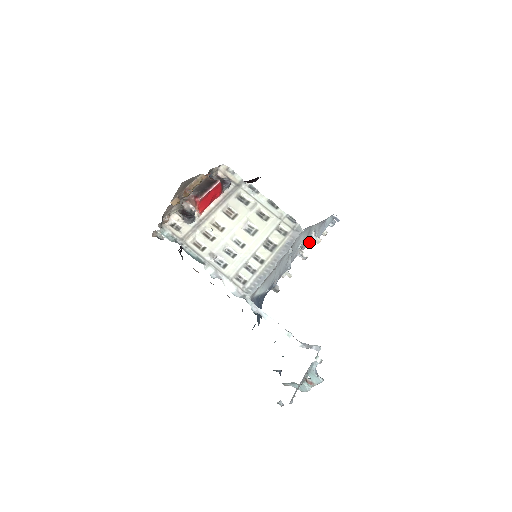
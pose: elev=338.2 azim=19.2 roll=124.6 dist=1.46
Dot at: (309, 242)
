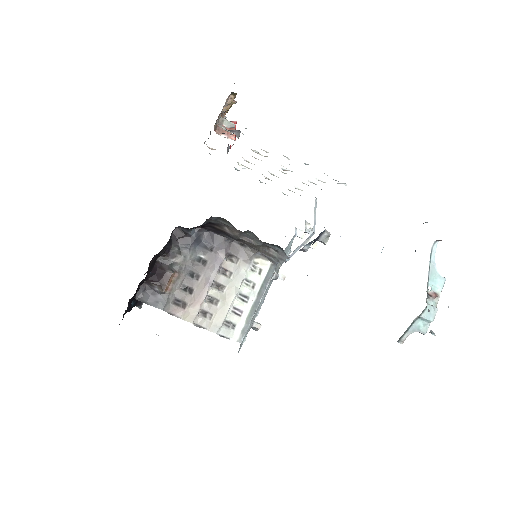
Dot at: (289, 247)
